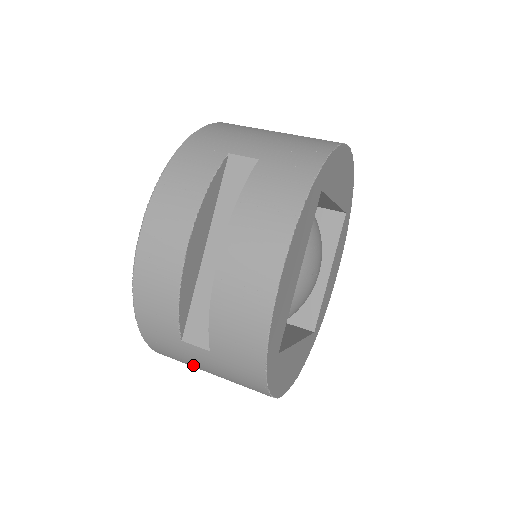
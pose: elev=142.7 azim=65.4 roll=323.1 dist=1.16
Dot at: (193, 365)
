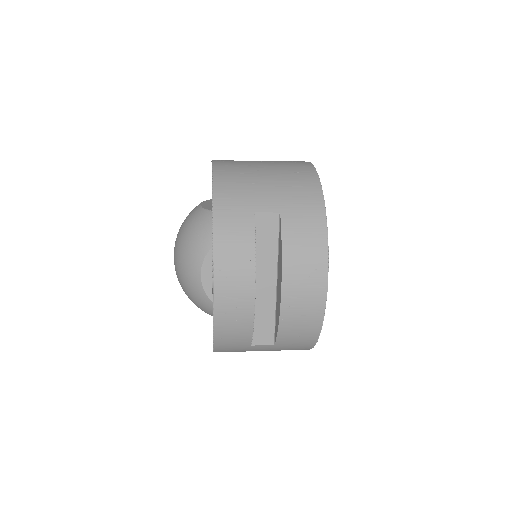
Dot at: occluded
